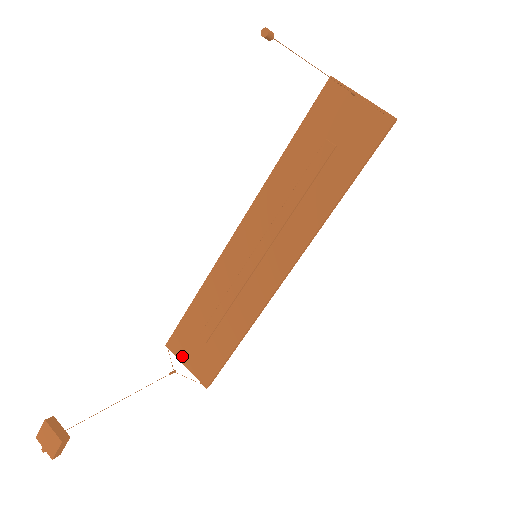
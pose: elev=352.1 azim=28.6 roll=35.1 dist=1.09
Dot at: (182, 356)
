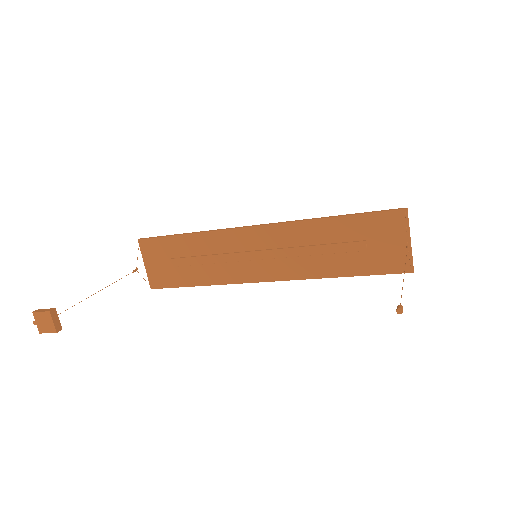
Dot at: (147, 257)
